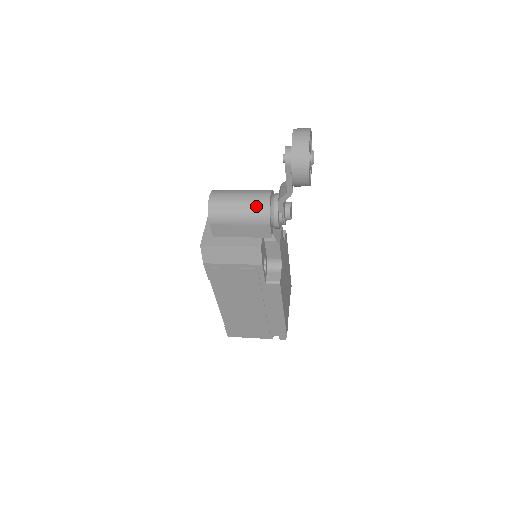
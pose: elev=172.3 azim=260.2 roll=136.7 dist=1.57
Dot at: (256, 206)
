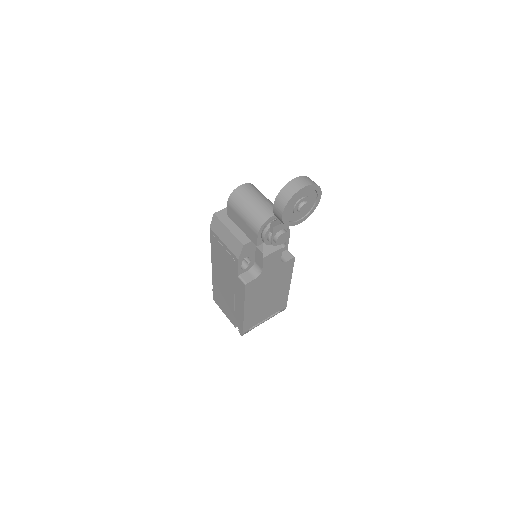
Dot at: (258, 214)
